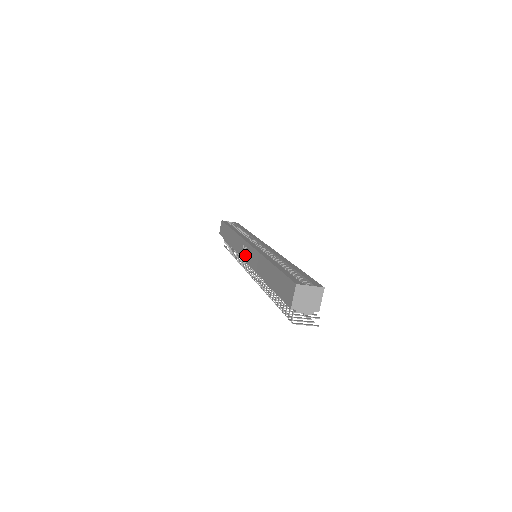
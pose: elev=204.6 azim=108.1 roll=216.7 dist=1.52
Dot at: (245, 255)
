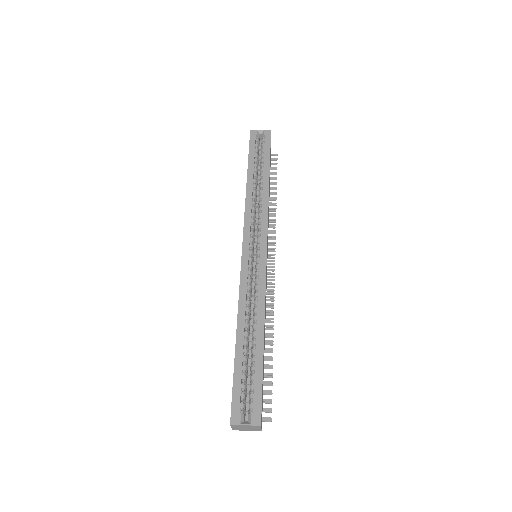
Dot at: occluded
